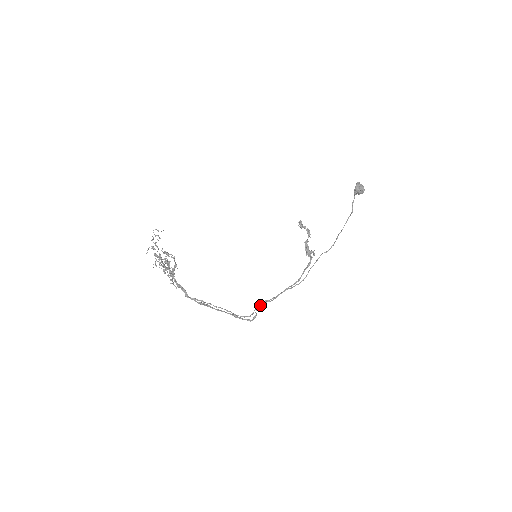
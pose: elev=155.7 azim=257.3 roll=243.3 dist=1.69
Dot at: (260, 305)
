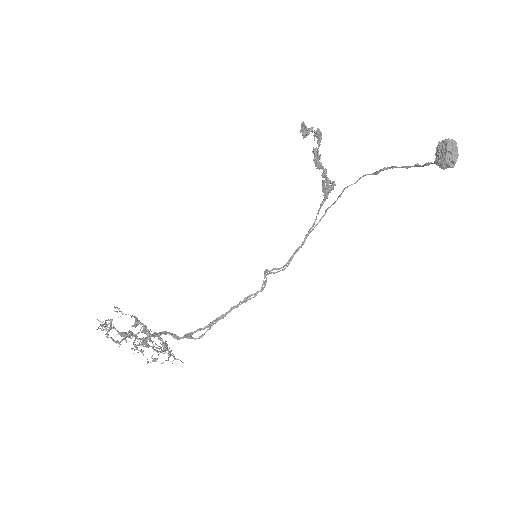
Dot at: (270, 273)
